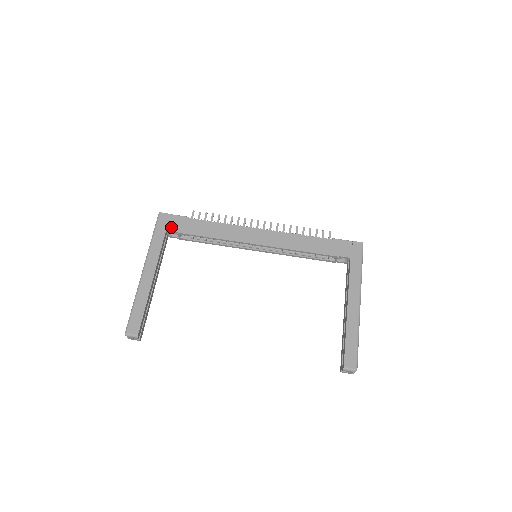
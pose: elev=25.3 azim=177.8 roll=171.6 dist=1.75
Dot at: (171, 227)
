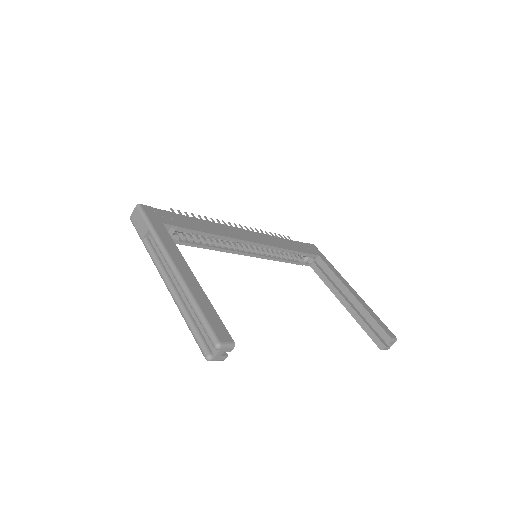
Dot at: (165, 220)
